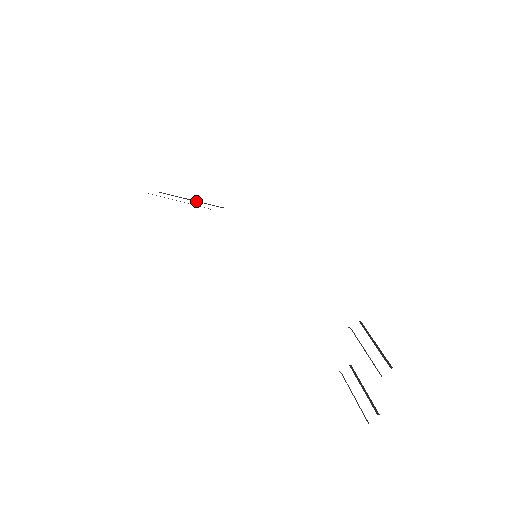
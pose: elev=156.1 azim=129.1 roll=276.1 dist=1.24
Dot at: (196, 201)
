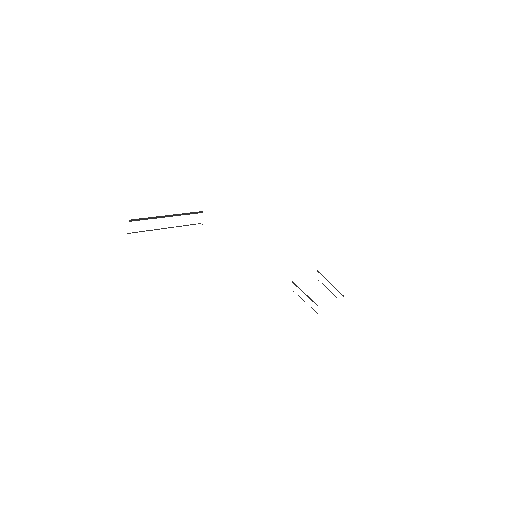
Dot at: (177, 215)
